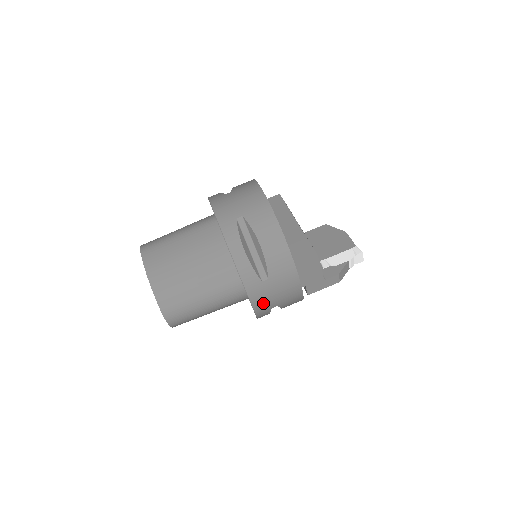
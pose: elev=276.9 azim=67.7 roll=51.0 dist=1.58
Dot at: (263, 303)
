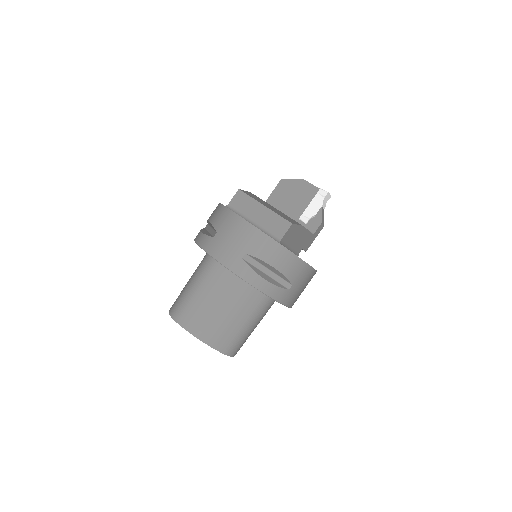
Dot at: (295, 299)
